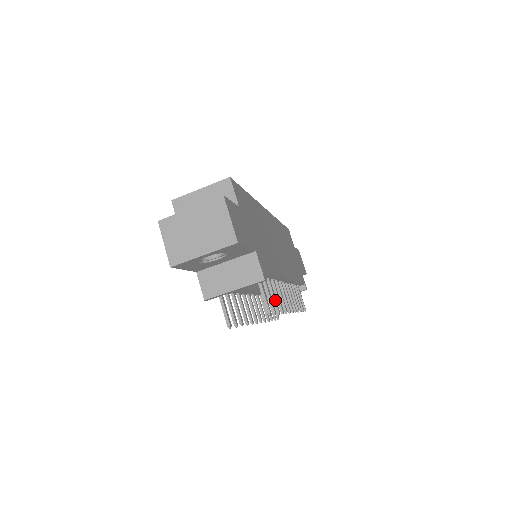
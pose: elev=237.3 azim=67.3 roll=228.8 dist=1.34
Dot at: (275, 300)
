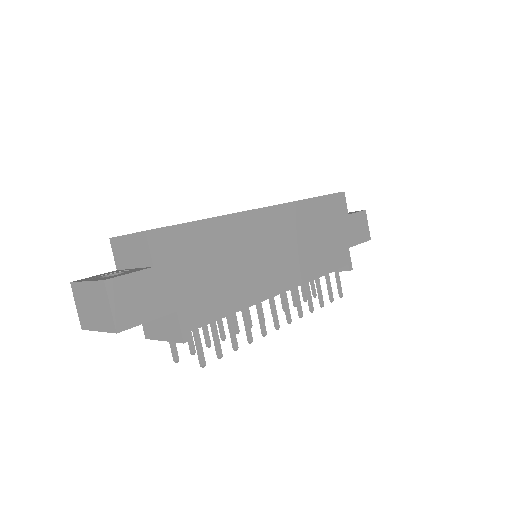
Dot at: (232, 336)
